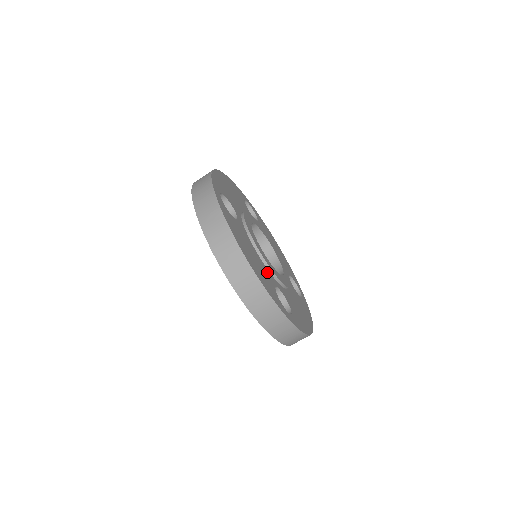
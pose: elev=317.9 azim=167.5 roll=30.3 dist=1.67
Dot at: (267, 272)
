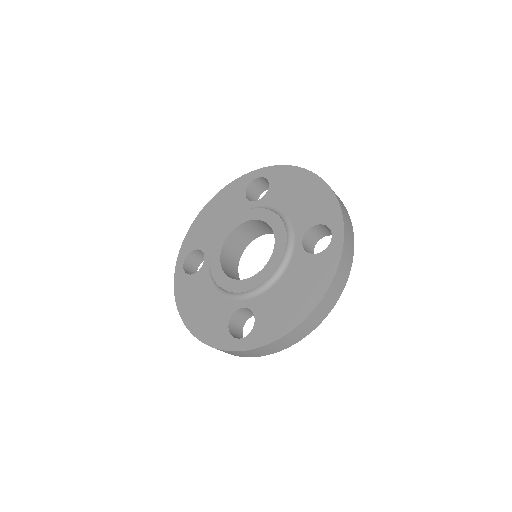
Dot at: occluded
